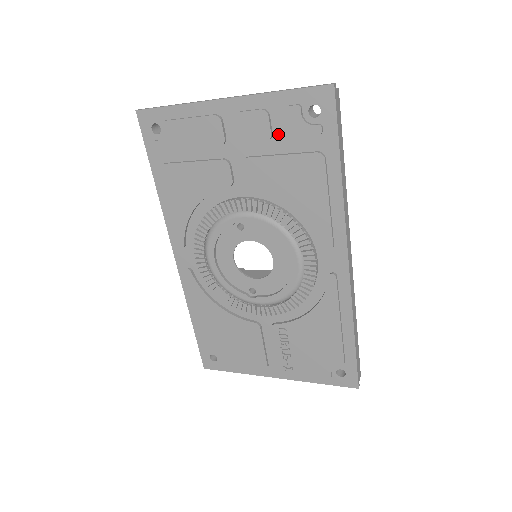
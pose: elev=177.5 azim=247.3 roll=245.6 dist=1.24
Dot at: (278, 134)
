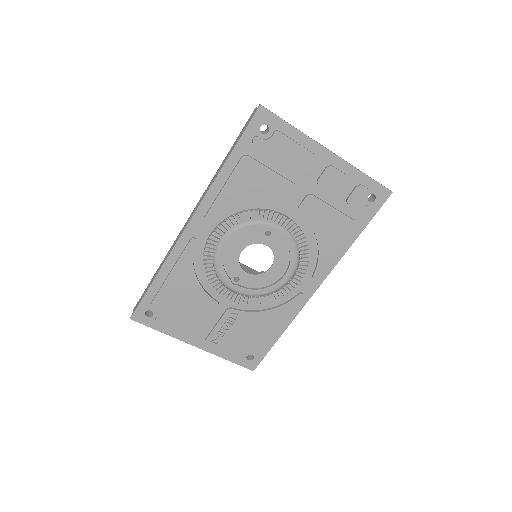
Dot at: (342, 195)
